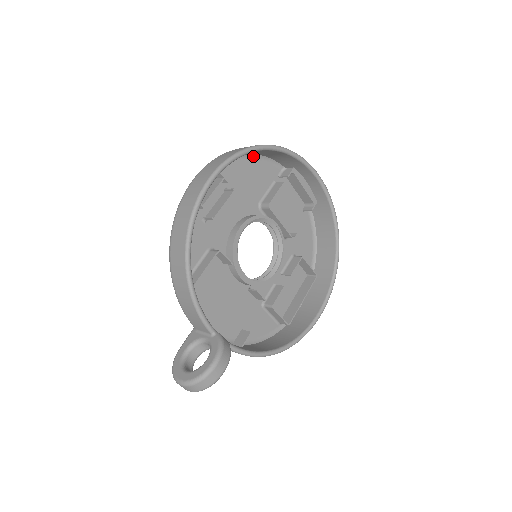
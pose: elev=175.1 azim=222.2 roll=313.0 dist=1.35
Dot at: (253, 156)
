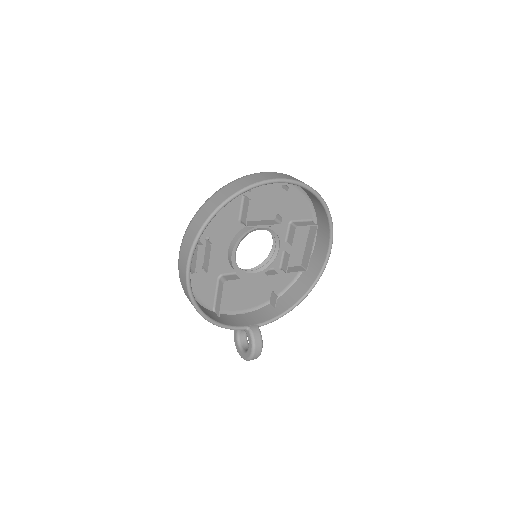
Dot at: occluded
